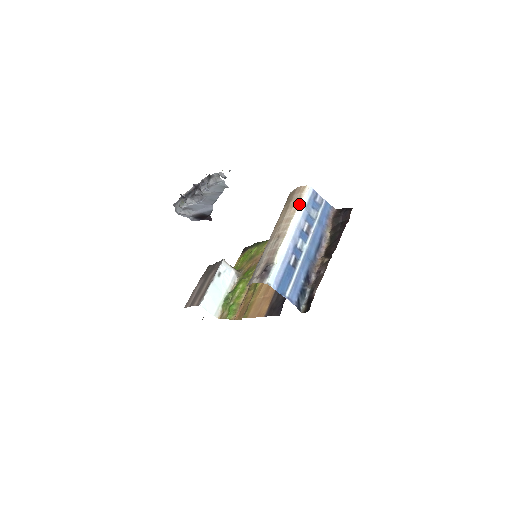
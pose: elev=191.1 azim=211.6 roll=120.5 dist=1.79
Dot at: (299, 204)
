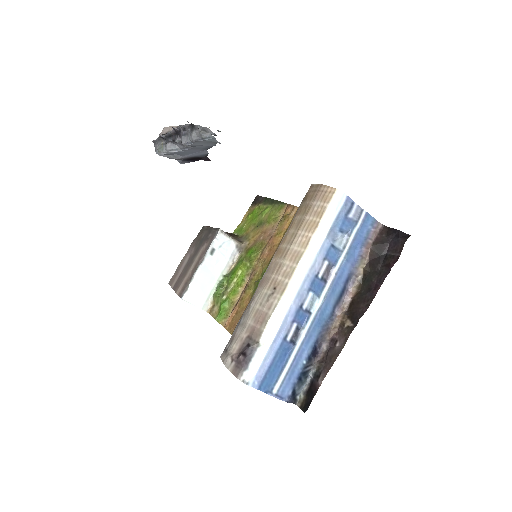
Dot at: (317, 228)
